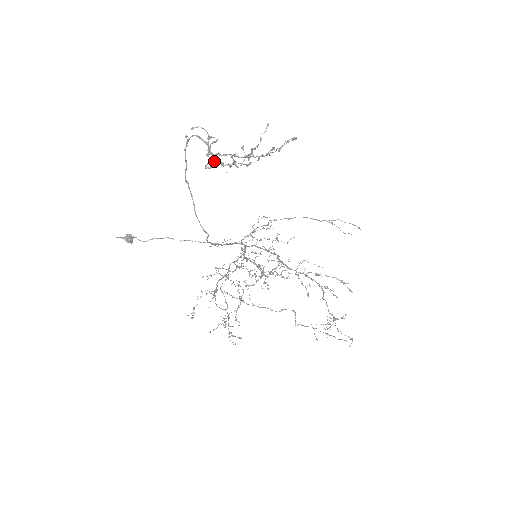
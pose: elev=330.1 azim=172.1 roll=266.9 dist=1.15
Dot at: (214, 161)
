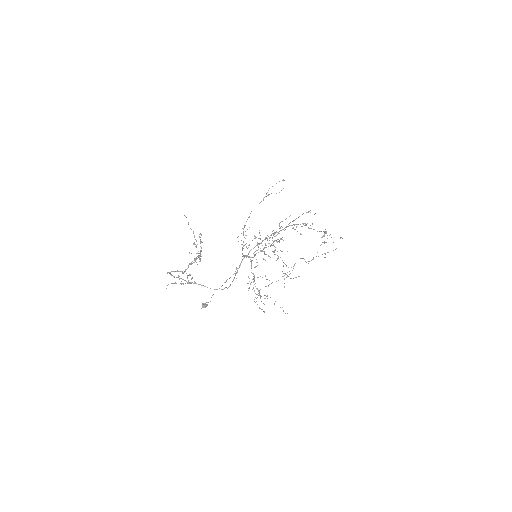
Dot at: (188, 283)
